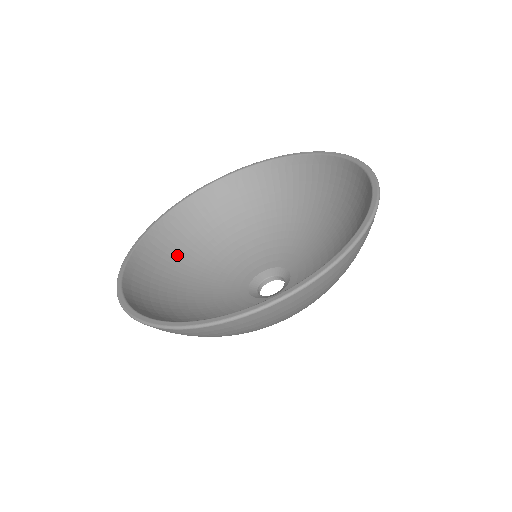
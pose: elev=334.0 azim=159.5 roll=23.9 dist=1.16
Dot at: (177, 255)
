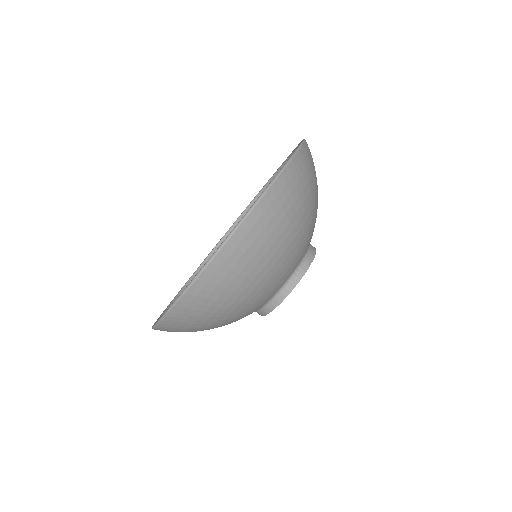
Dot at: occluded
